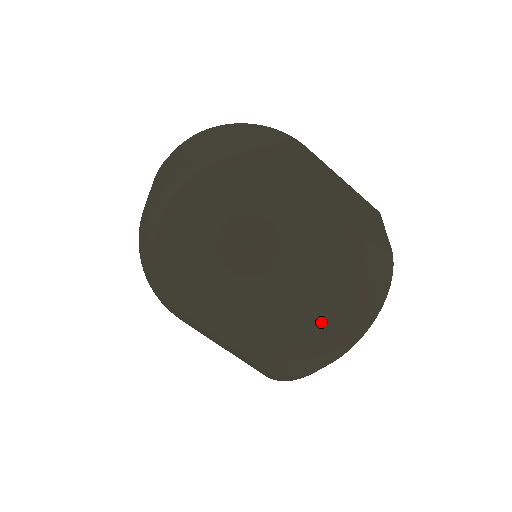
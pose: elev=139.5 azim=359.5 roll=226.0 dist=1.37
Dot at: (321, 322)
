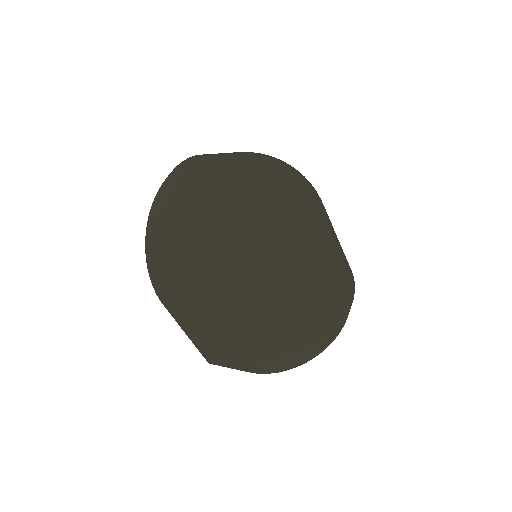
Dot at: (345, 261)
